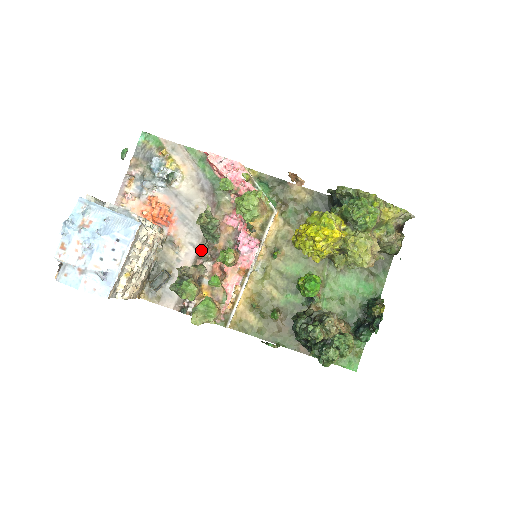
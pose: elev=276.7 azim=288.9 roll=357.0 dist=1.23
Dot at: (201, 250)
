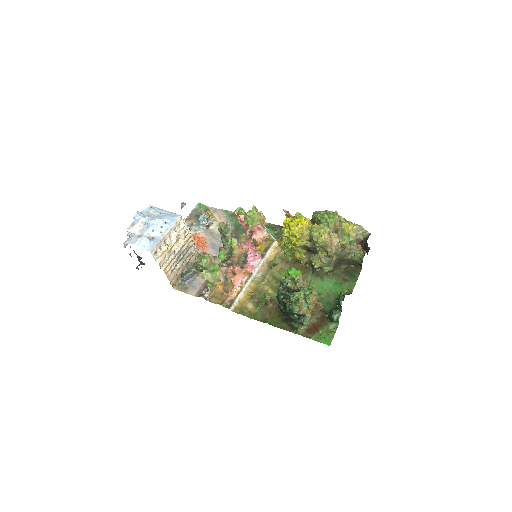
Dot at: (219, 251)
